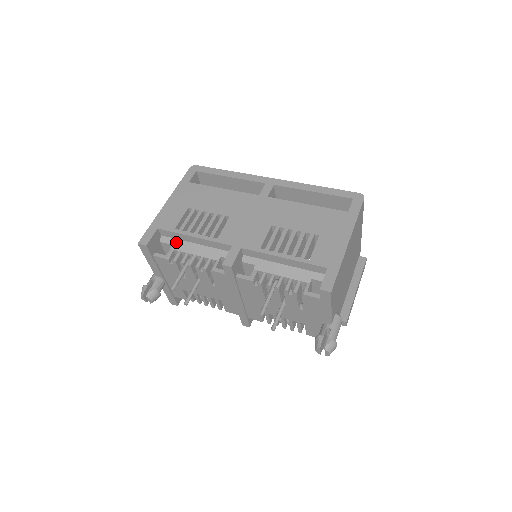
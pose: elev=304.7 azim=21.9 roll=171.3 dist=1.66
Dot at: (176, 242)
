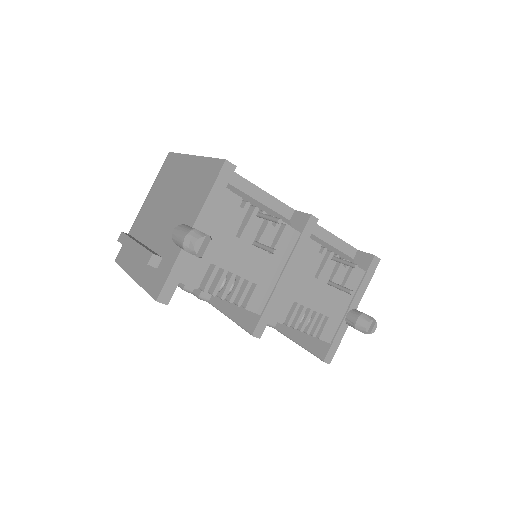
Dot at: (235, 190)
